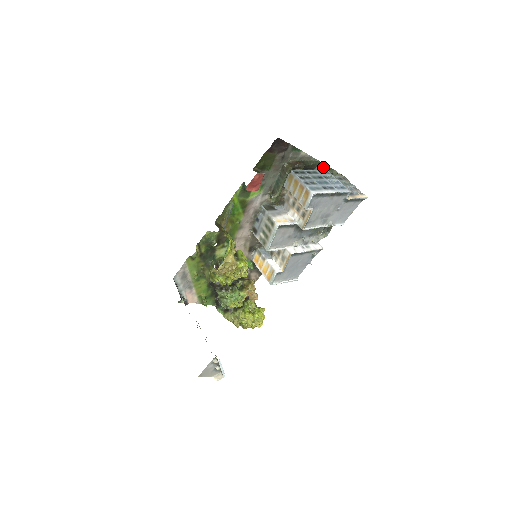
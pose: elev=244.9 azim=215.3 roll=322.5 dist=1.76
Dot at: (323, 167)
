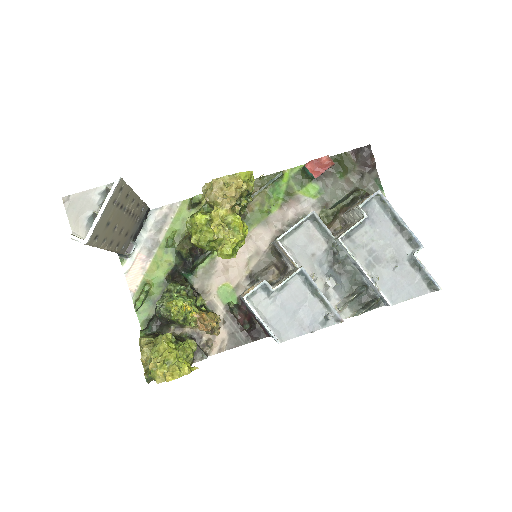
Dot at: occluded
